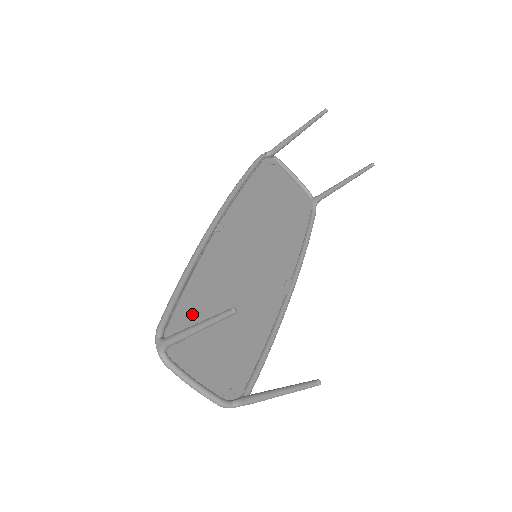
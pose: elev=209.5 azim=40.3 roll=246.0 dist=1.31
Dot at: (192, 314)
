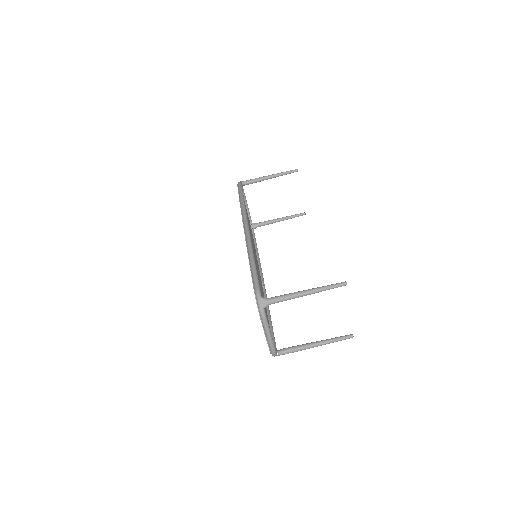
Dot at: occluded
